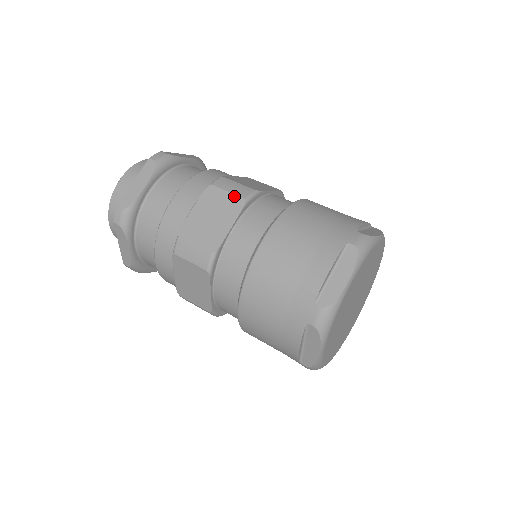
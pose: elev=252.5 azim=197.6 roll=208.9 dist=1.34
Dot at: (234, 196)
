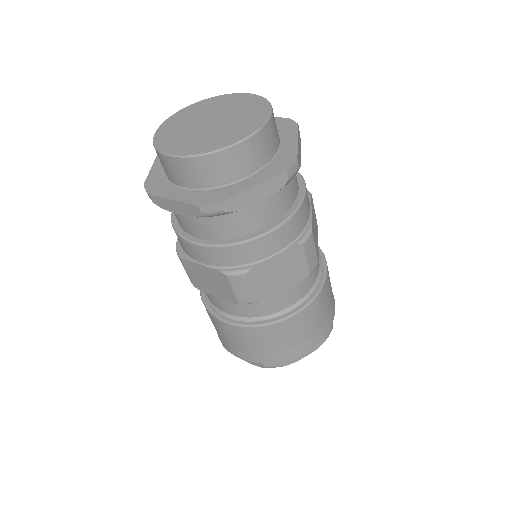
Dot at: (307, 267)
